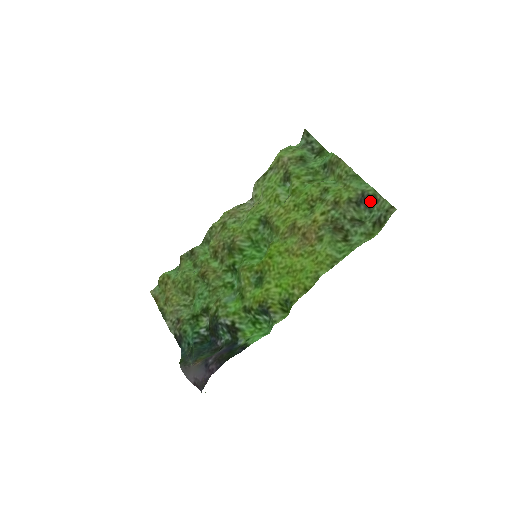
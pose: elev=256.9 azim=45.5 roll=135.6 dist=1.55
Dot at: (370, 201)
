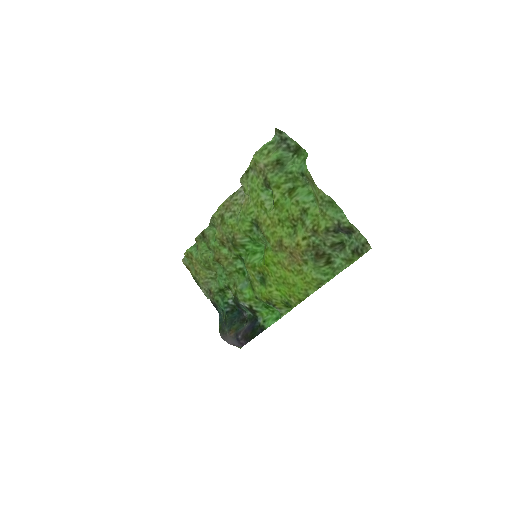
Dot at: (347, 231)
